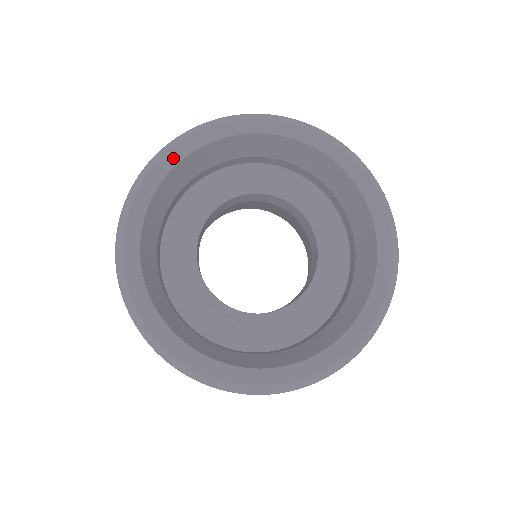
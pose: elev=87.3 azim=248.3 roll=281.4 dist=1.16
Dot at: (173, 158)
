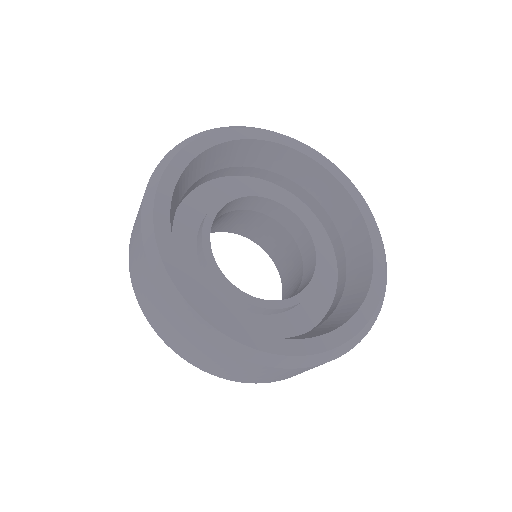
Dot at: (229, 135)
